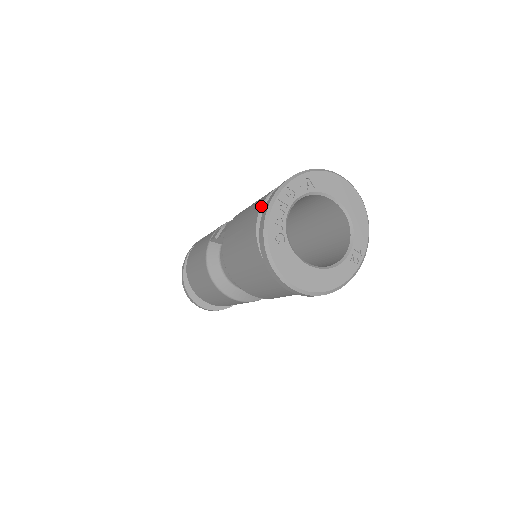
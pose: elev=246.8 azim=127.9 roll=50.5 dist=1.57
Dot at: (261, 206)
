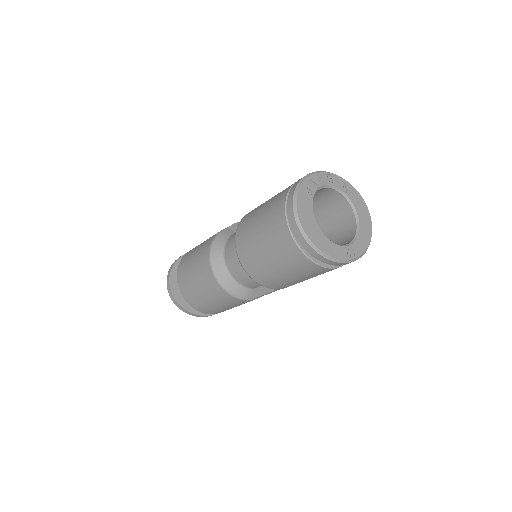
Dot at: occluded
